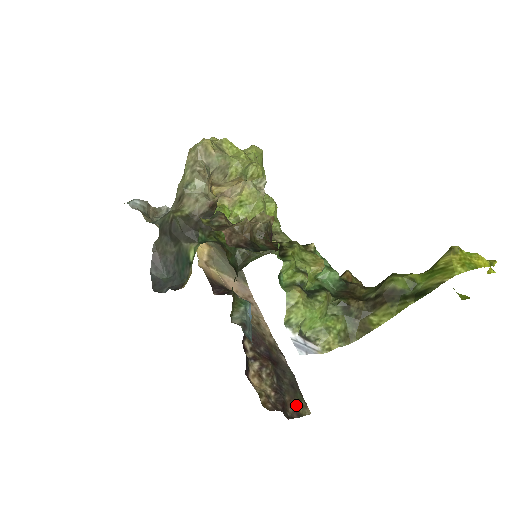
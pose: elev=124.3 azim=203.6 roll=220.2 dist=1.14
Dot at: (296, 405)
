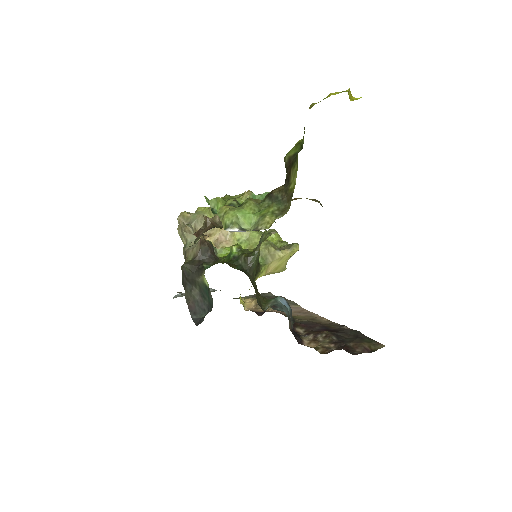
Dot at: (365, 346)
